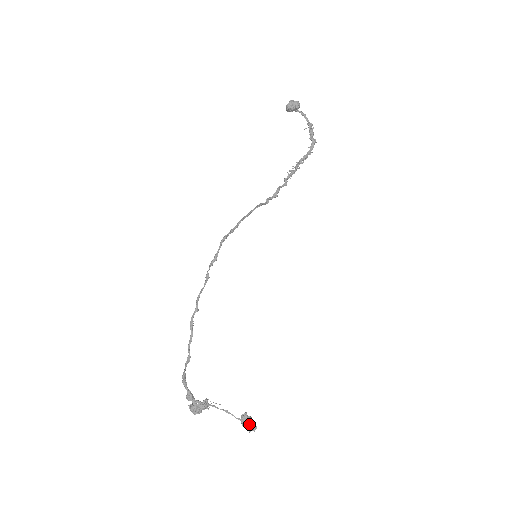
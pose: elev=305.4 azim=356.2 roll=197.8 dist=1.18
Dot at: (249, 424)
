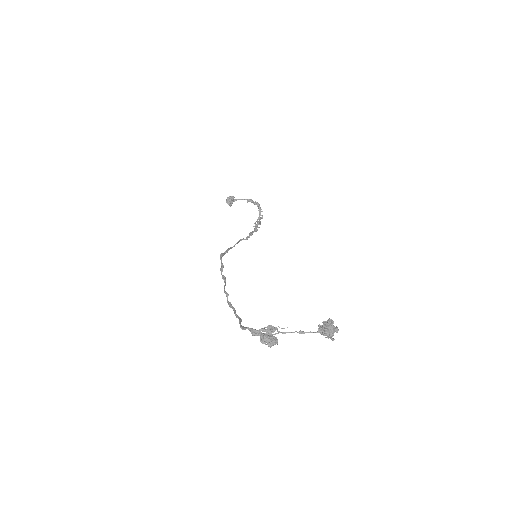
Dot at: (326, 325)
